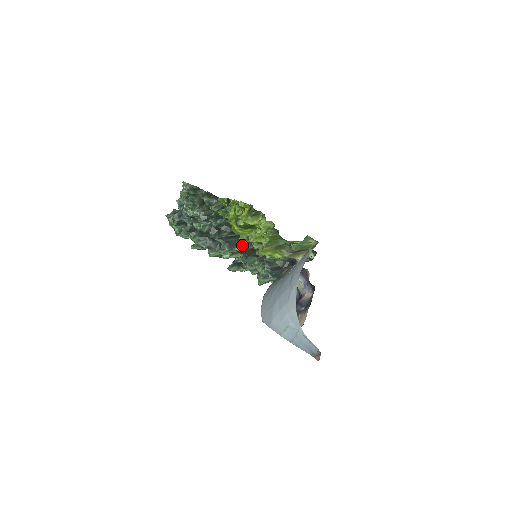
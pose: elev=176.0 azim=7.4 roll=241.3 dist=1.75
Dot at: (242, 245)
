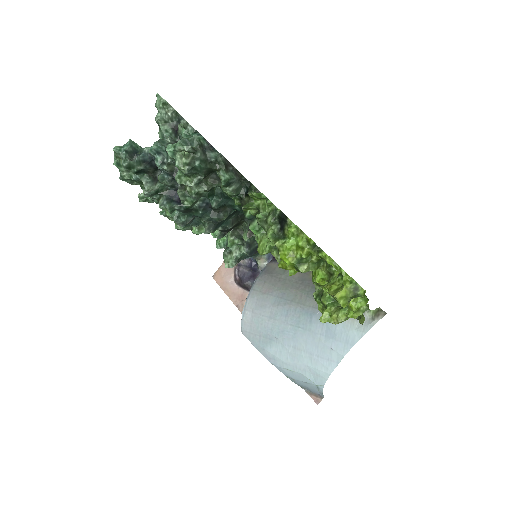
Dot at: (229, 224)
